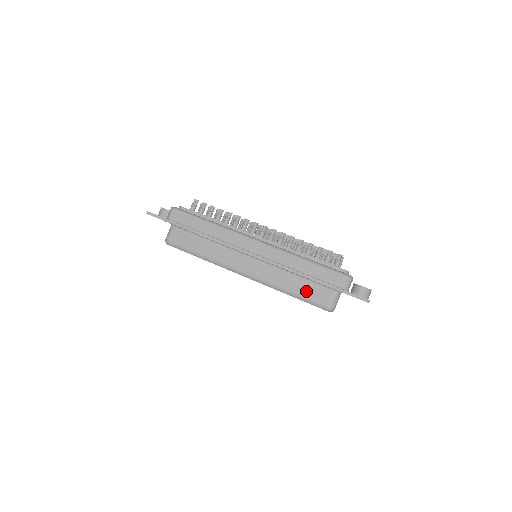
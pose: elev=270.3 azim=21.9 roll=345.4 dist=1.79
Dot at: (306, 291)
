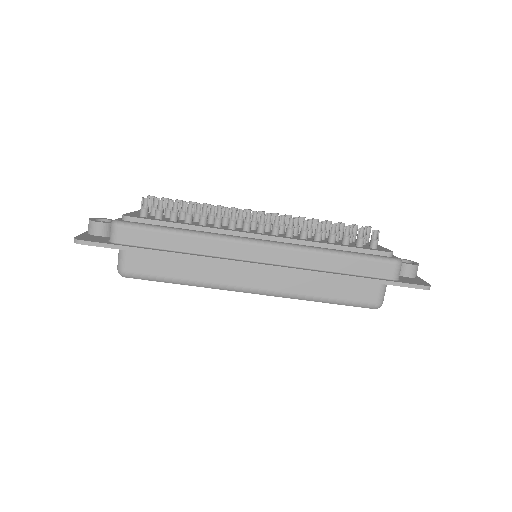
Dot at: (344, 293)
